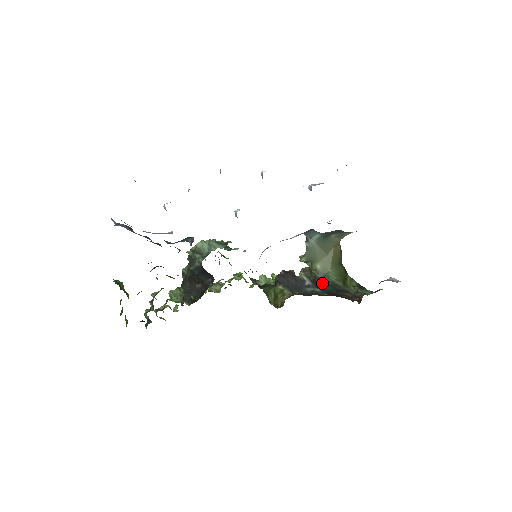
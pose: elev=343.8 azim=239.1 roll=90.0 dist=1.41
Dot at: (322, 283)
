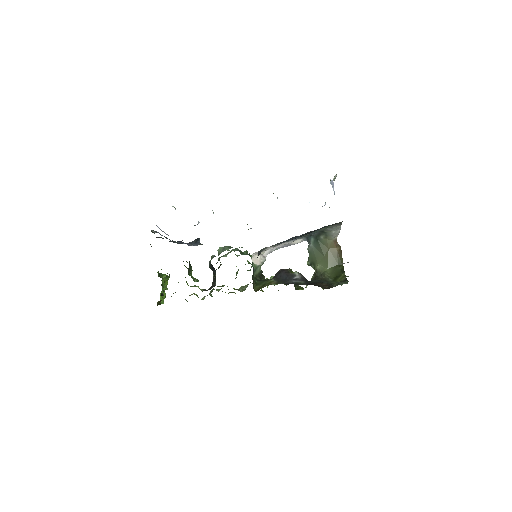
Dot at: (315, 279)
